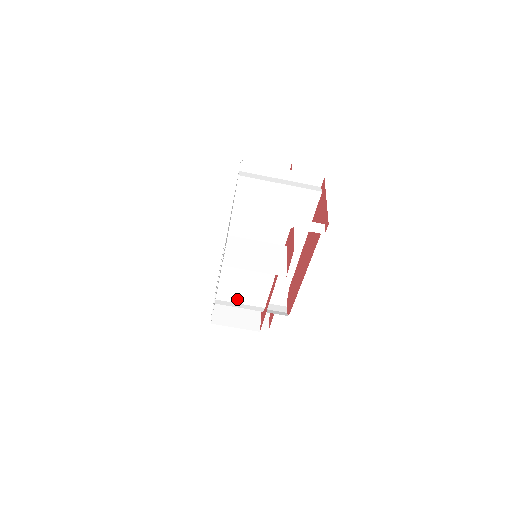
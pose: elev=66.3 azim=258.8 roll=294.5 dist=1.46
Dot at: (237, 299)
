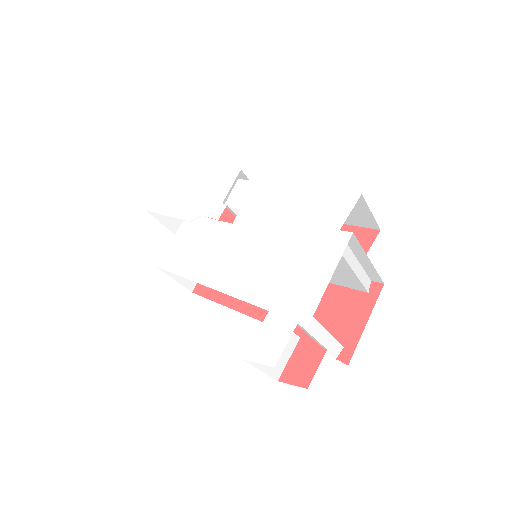
Dot at: occluded
